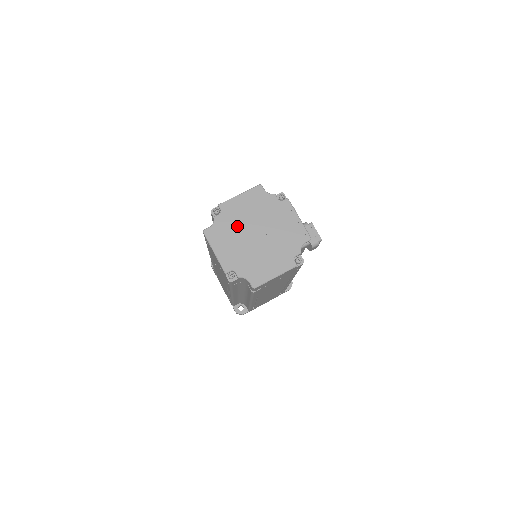
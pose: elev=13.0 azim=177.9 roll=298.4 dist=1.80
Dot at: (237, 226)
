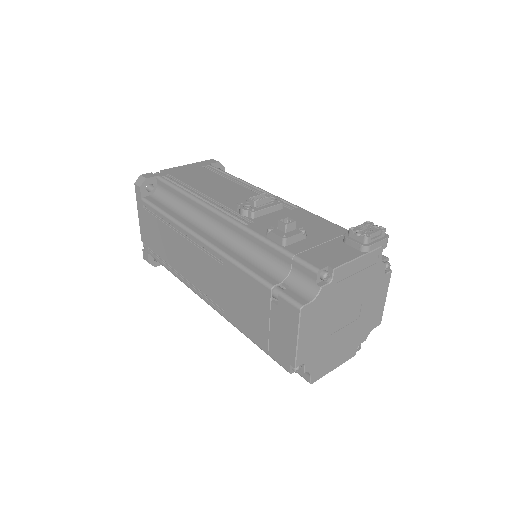
Dot at: (327, 343)
